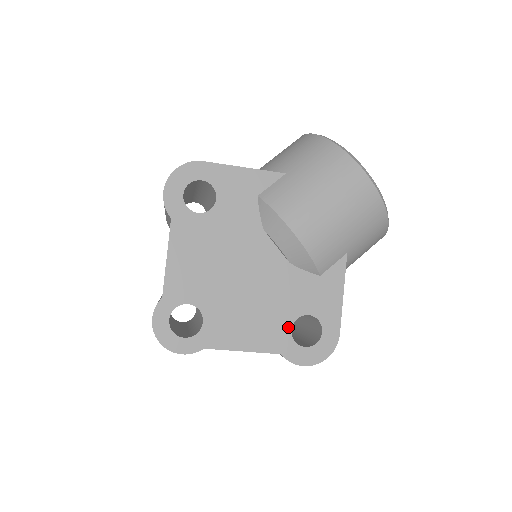
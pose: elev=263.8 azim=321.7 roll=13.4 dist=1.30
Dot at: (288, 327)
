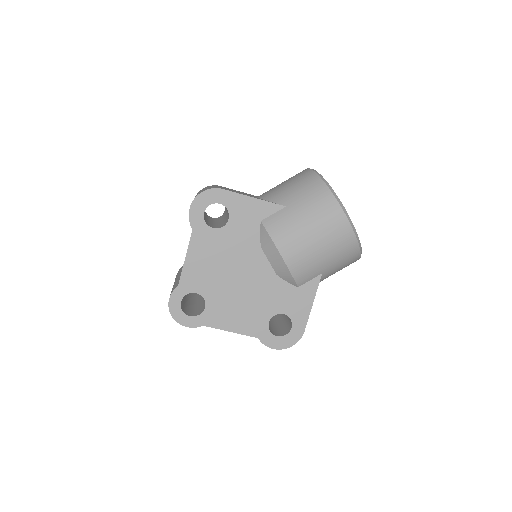
Dot at: (267, 320)
